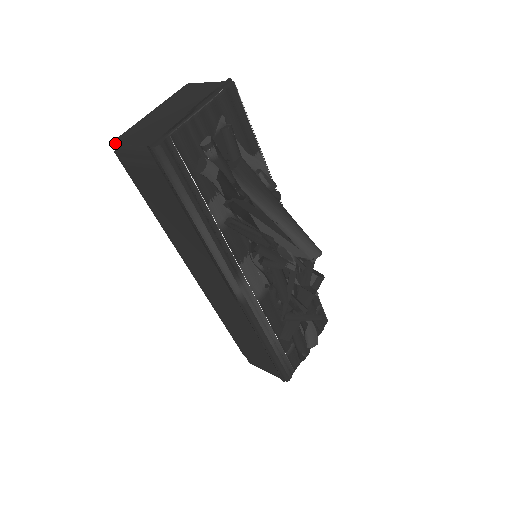
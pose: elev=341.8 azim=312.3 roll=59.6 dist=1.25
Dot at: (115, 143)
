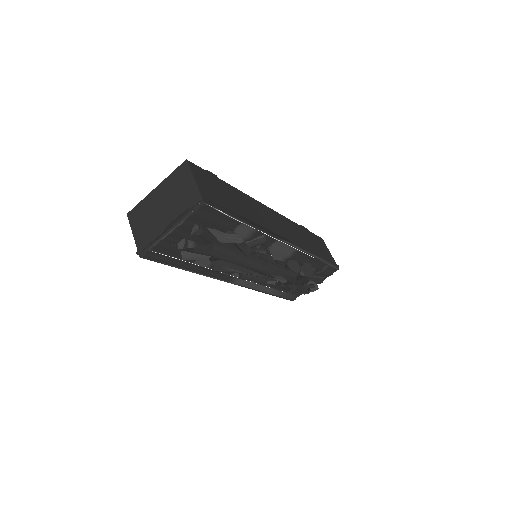
Dot at: (128, 218)
